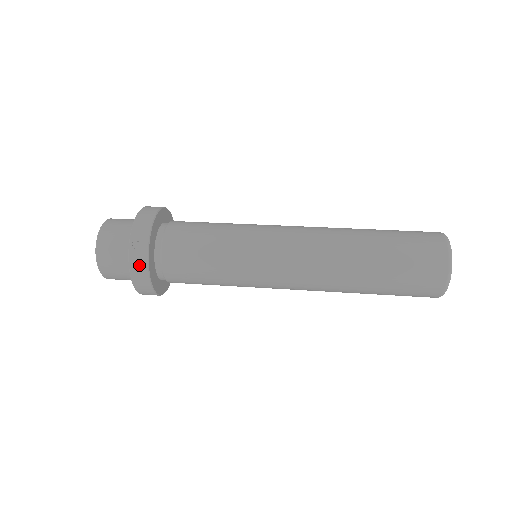
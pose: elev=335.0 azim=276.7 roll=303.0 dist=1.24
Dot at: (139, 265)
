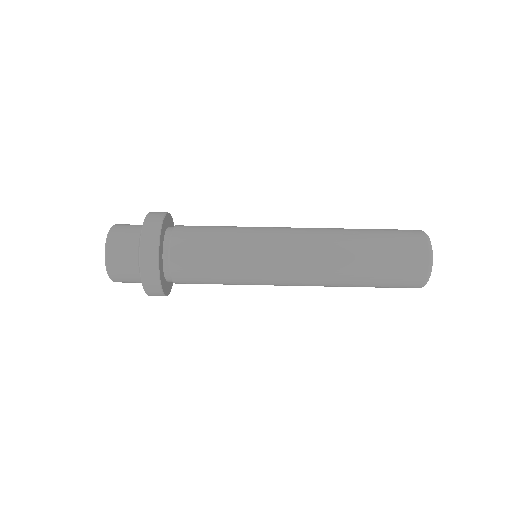
Dot at: (151, 277)
